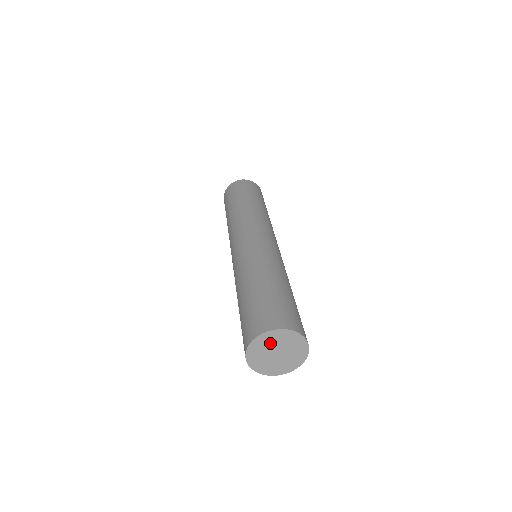
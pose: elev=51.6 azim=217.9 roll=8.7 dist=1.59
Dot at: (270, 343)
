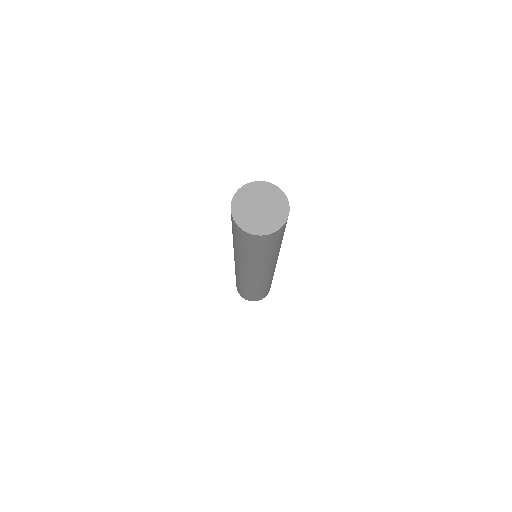
Dot at: (266, 195)
